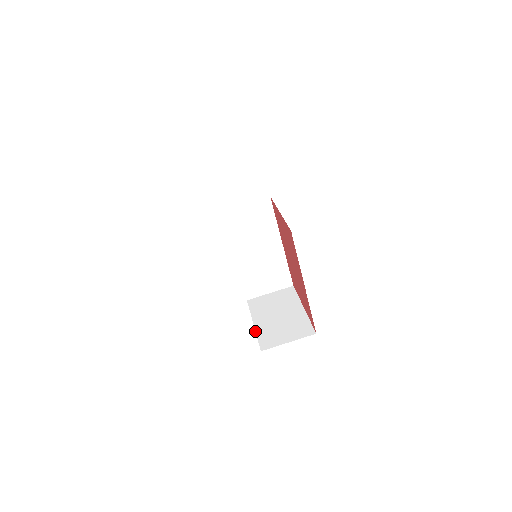
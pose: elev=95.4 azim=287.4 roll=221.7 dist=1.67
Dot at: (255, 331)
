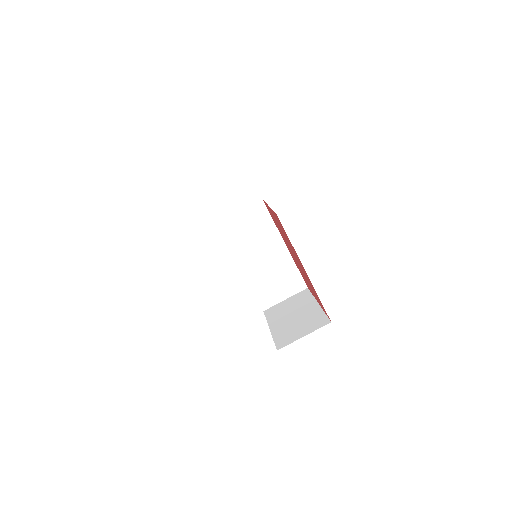
Dot at: occluded
